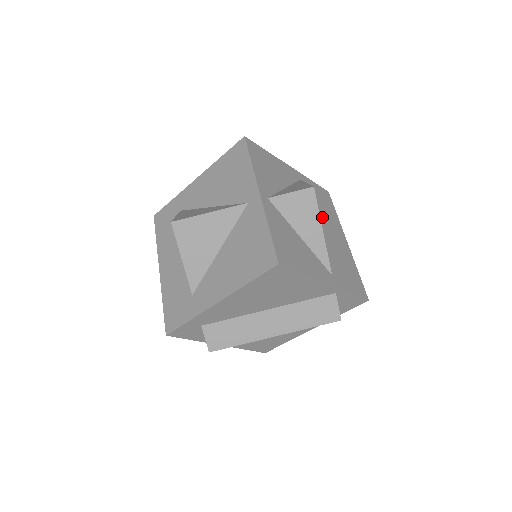
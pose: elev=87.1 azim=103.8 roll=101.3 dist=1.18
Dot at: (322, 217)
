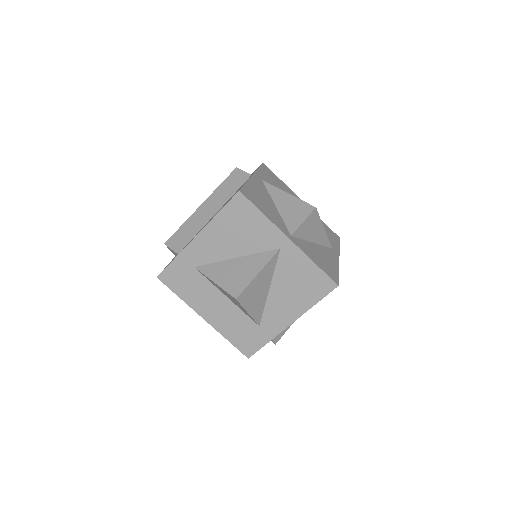
Dot at: occluded
